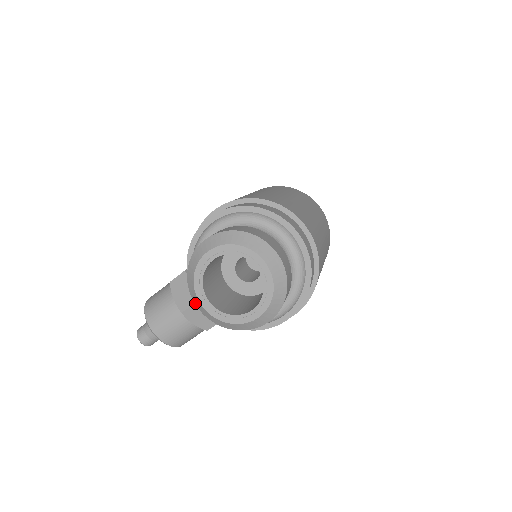
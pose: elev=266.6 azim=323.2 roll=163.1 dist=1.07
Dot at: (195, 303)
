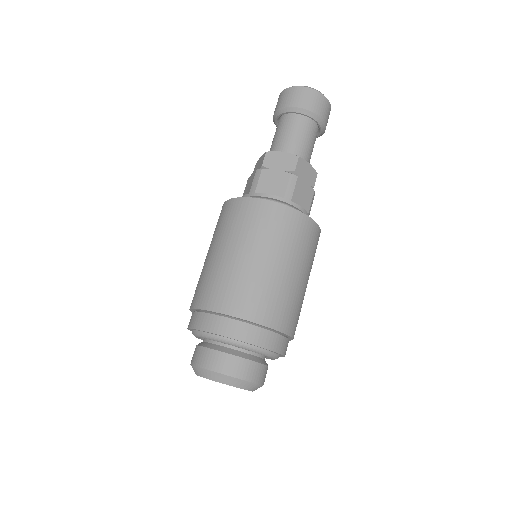
Dot at: occluded
